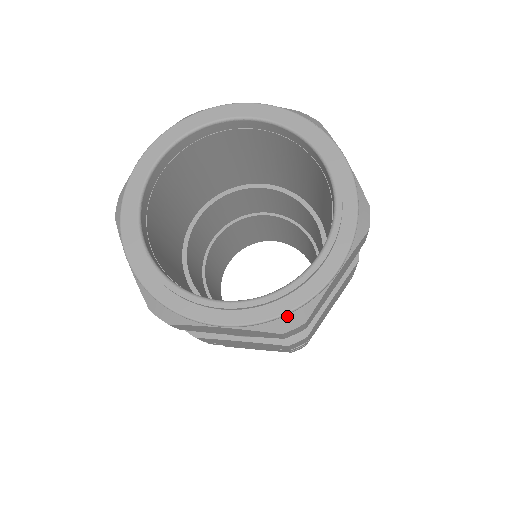
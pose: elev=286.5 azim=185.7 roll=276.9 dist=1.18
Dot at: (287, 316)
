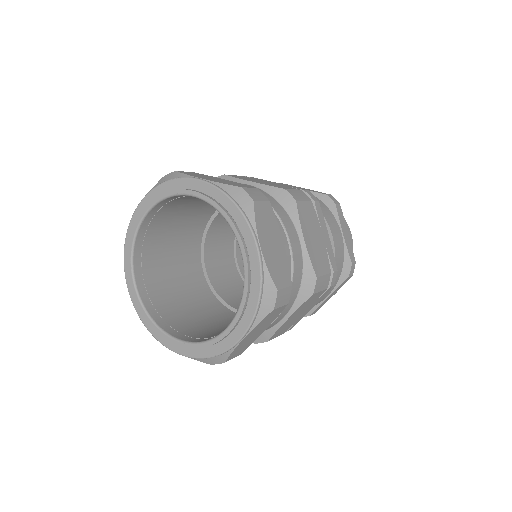
Dot at: (262, 300)
